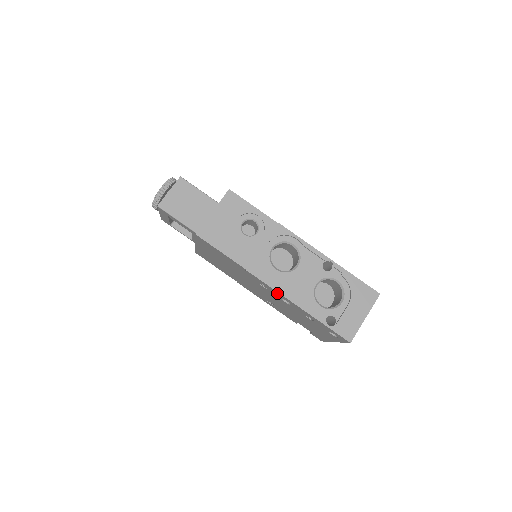
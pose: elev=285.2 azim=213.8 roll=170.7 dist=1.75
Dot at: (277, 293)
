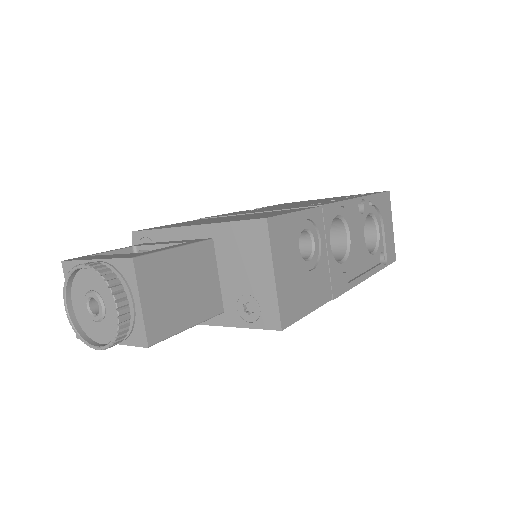
Dot at: occluded
